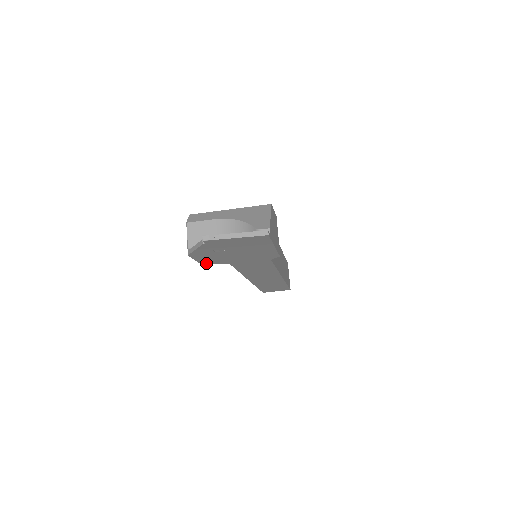
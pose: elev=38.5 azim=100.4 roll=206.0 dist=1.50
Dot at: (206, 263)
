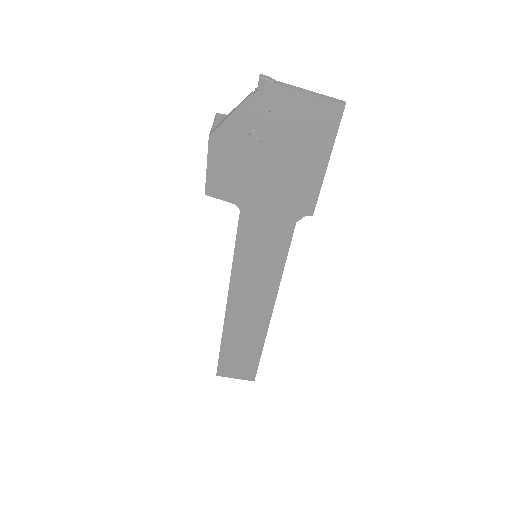
Dot at: (213, 190)
